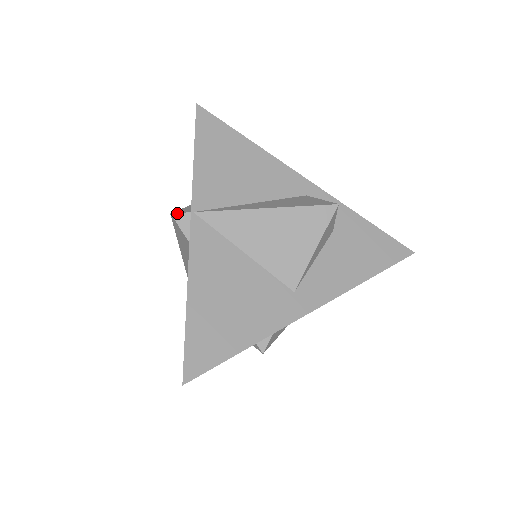
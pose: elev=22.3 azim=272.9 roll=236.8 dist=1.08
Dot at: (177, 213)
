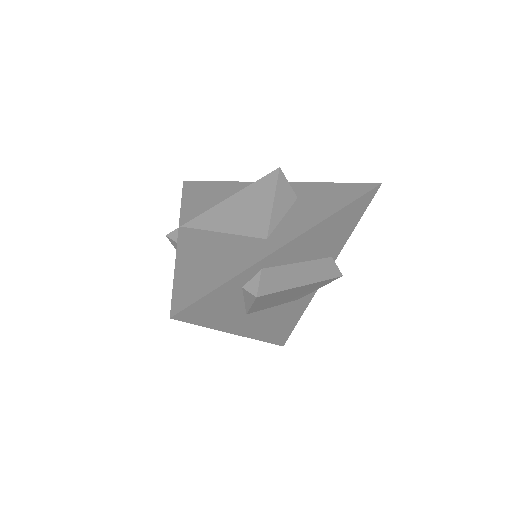
Dot at: (170, 233)
